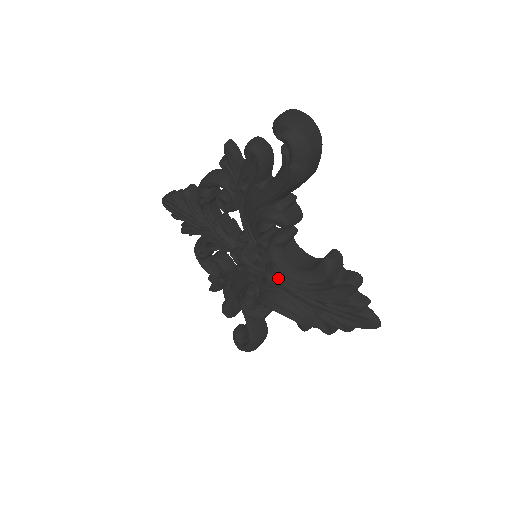
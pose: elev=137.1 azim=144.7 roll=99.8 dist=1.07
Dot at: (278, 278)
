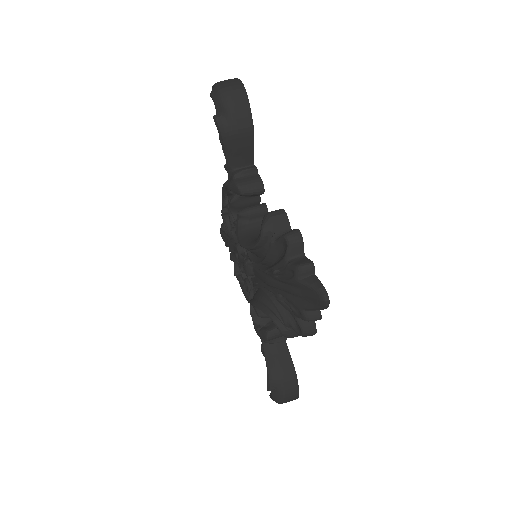
Dot at: occluded
